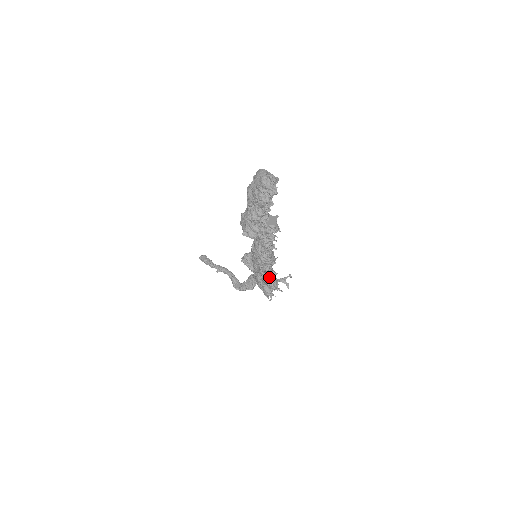
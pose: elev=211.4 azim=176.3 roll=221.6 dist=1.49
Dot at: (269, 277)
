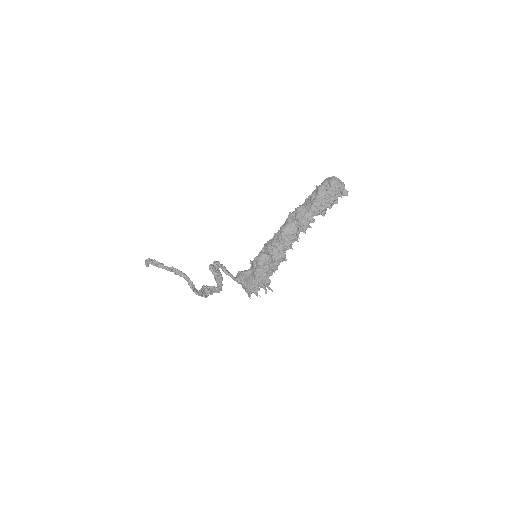
Dot at: (270, 274)
